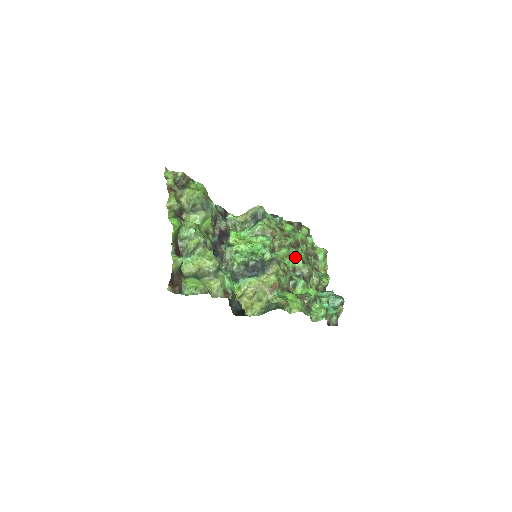
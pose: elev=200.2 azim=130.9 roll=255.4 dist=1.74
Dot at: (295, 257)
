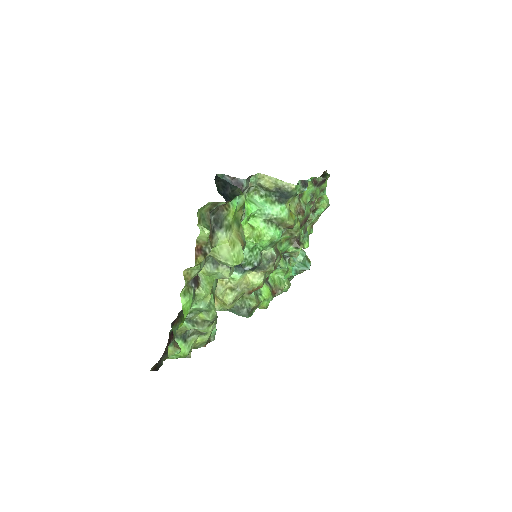
Dot at: (295, 241)
